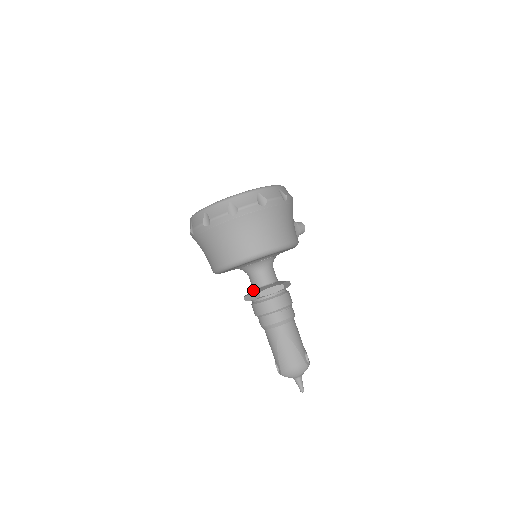
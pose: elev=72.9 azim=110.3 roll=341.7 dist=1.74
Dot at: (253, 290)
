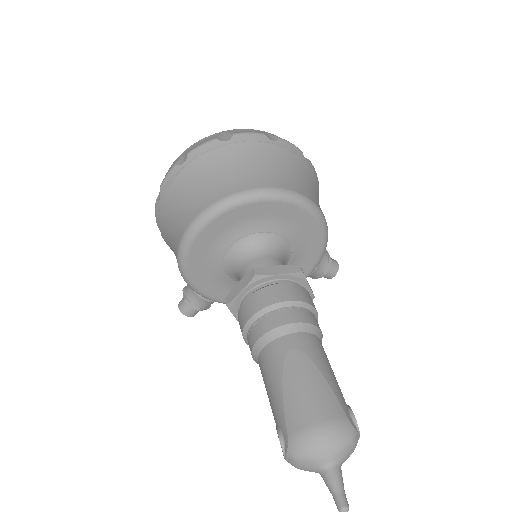
Dot at: occluded
